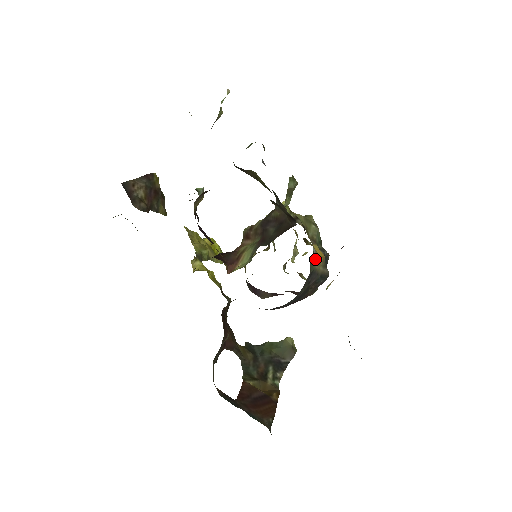
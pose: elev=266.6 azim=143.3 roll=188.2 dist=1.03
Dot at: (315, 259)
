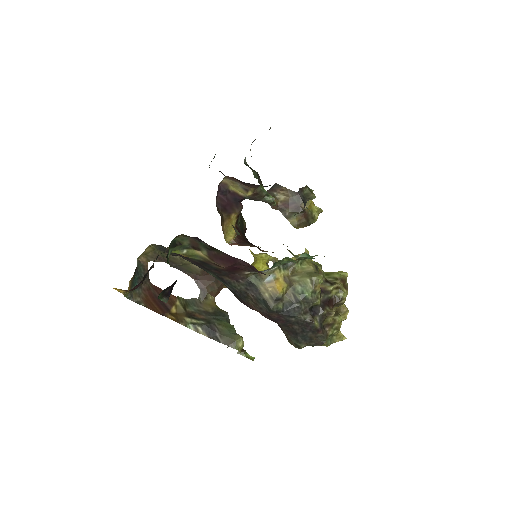
Dot at: (264, 281)
